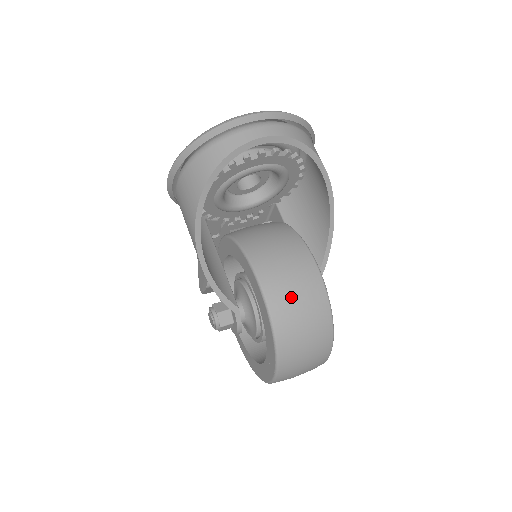
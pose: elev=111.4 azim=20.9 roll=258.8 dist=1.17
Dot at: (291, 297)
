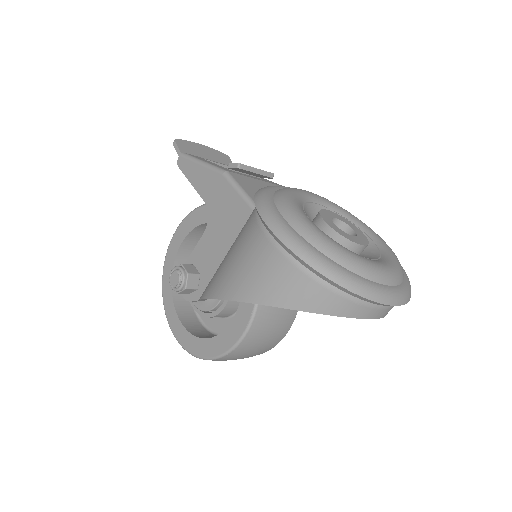
Dot at: (248, 353)
